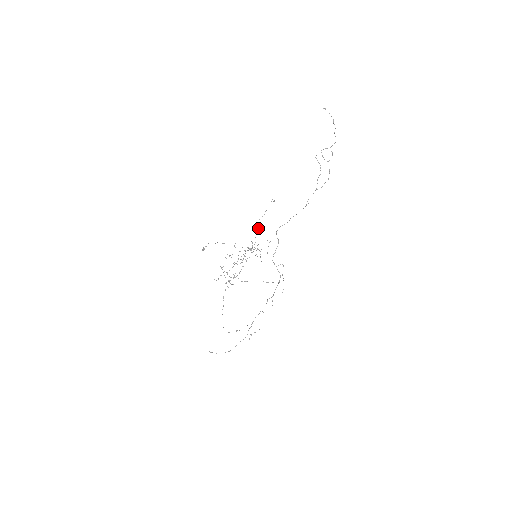
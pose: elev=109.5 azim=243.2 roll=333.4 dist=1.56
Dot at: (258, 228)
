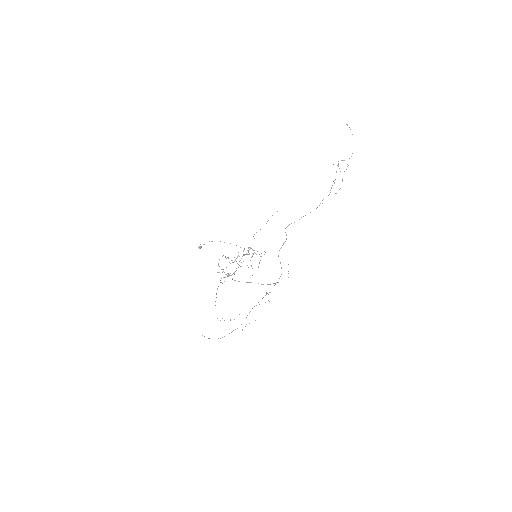
Dot at: occluded
